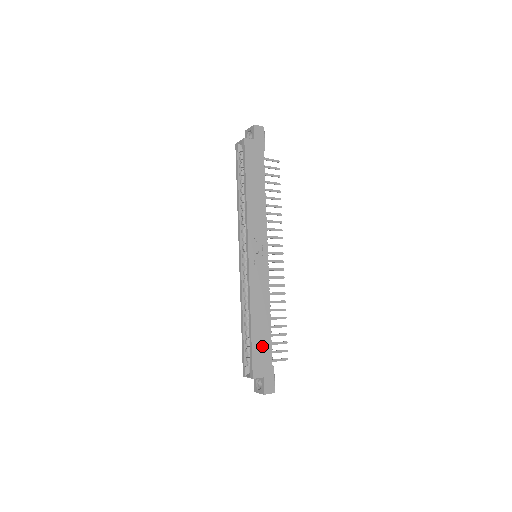
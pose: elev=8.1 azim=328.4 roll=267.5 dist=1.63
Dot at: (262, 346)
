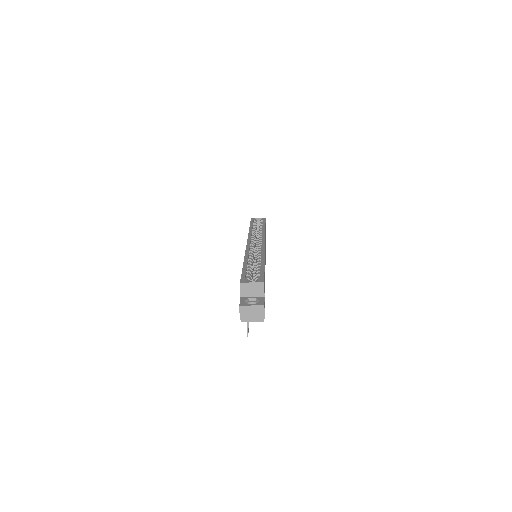
Dot at: occluded
